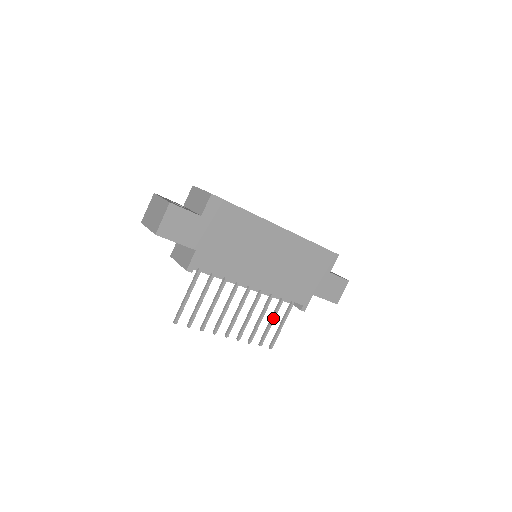
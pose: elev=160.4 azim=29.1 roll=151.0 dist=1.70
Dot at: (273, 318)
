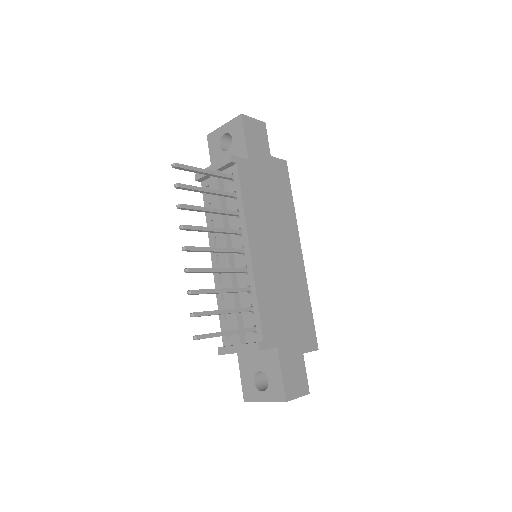
Dot at: (229, 310)
